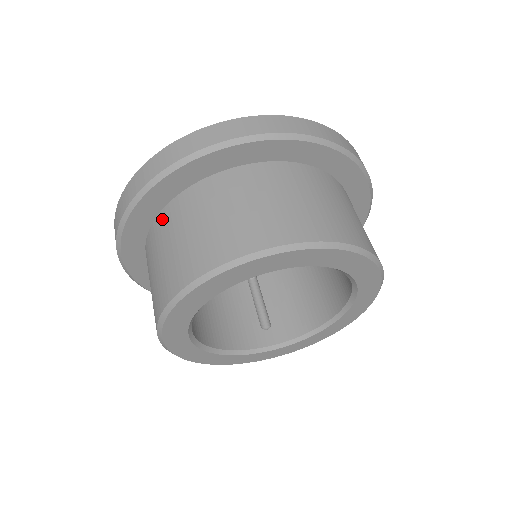
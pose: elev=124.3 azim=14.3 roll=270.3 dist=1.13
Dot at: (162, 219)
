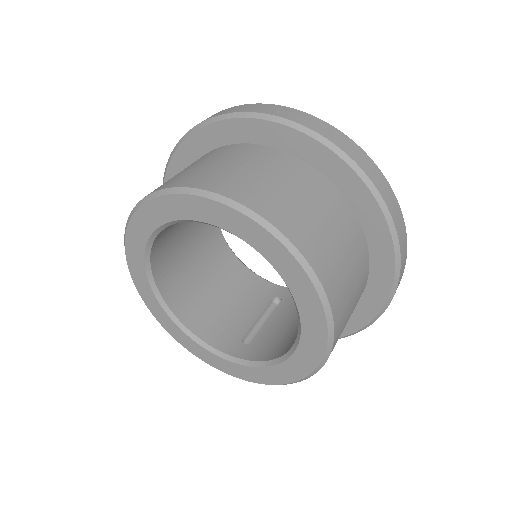
Dot at: occluded
